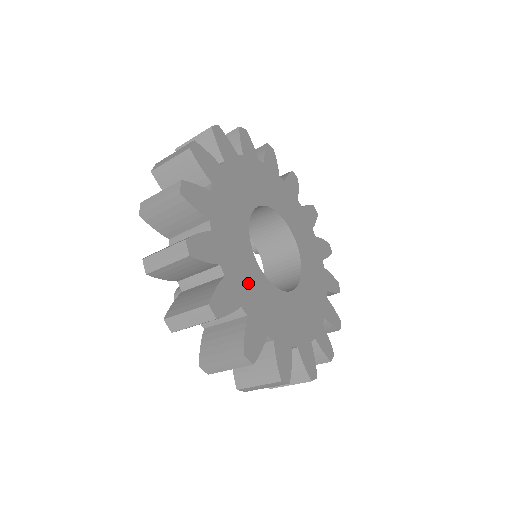
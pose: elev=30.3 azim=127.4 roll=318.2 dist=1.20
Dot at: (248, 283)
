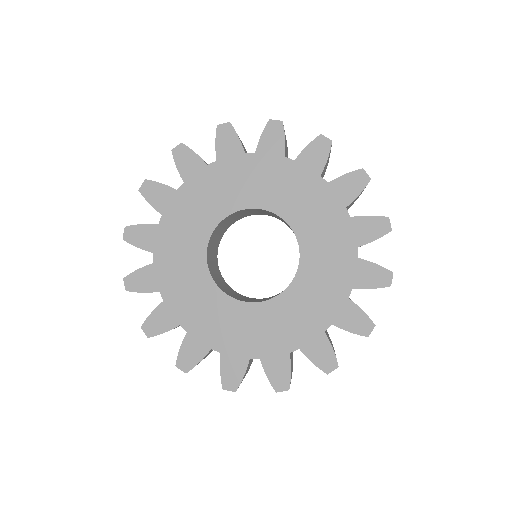
Dot at: (273, 329)
